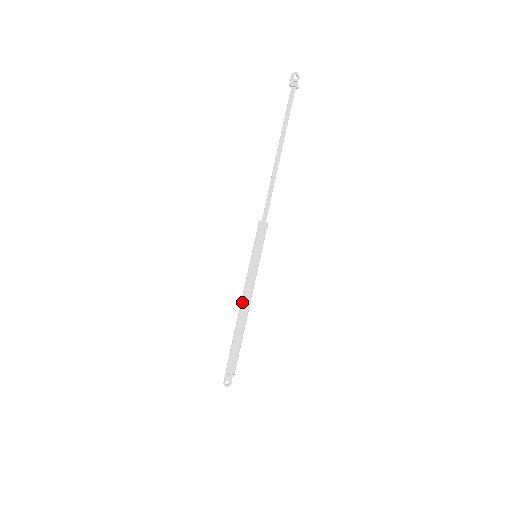
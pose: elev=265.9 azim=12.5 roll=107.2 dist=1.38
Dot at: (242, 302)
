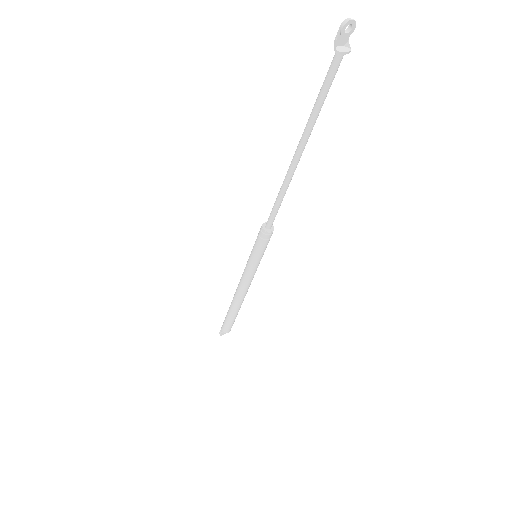
Dot at: (239, 293)
